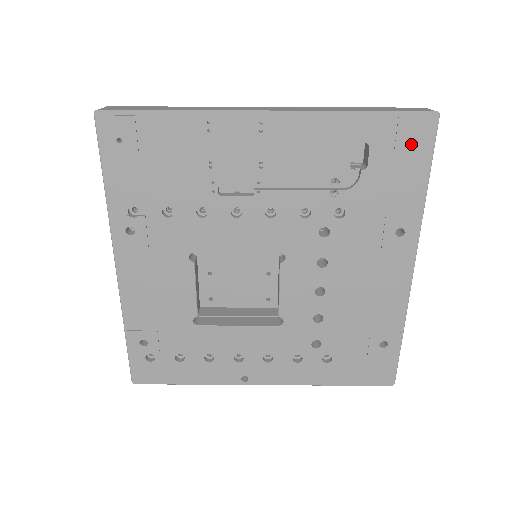
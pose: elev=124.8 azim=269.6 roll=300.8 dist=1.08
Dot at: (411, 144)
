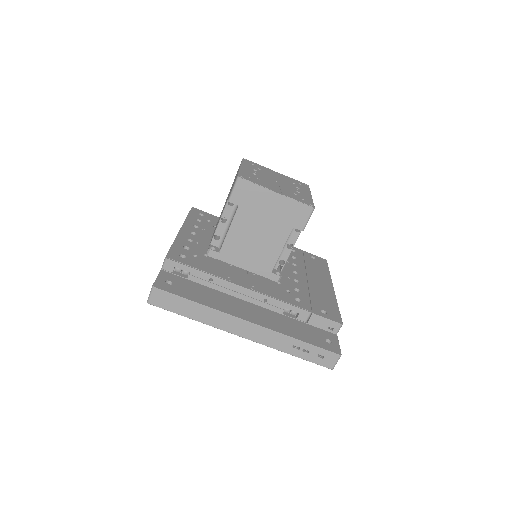
Dot at: occluded
